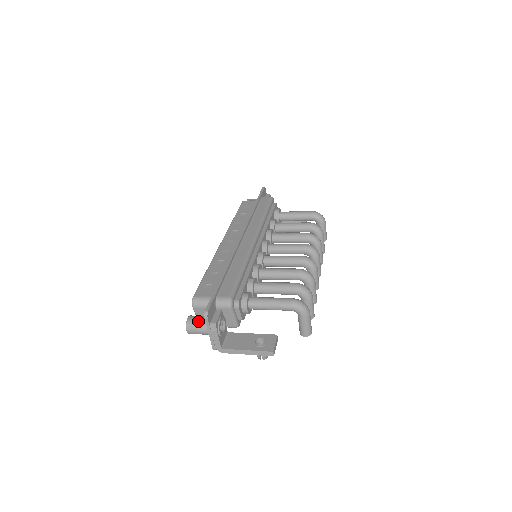
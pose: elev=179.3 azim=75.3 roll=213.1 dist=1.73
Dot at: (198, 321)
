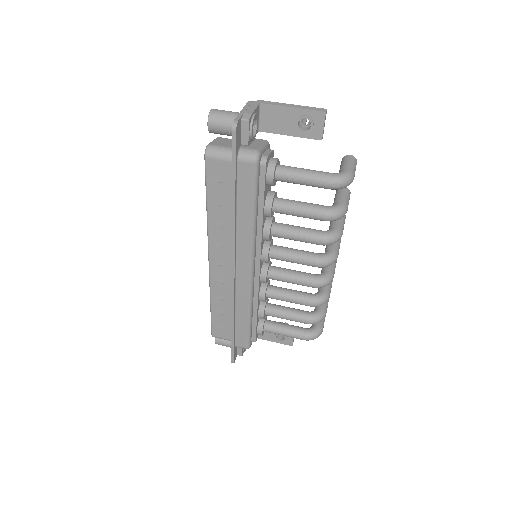
Dot at: occluded
